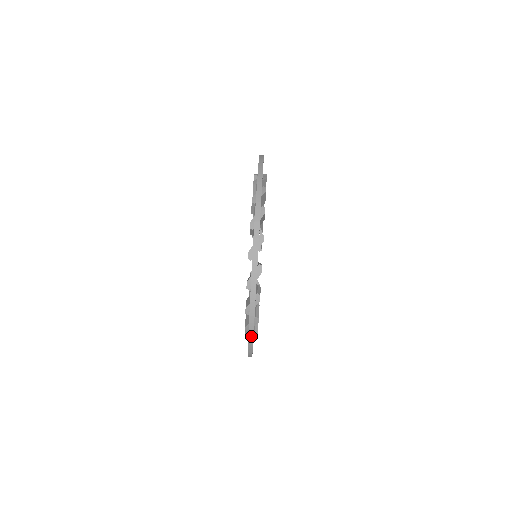
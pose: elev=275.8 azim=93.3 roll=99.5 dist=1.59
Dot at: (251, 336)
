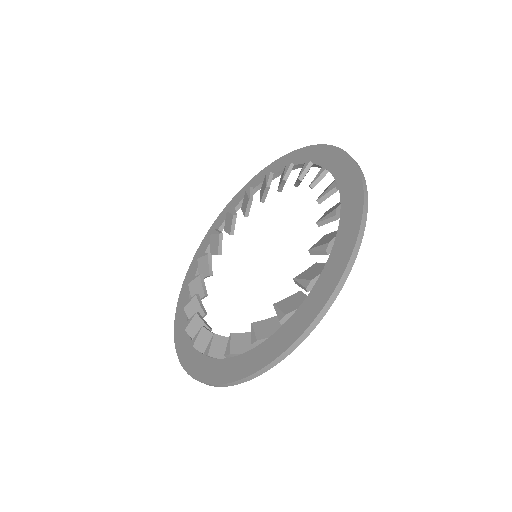
Dot at: occluded
